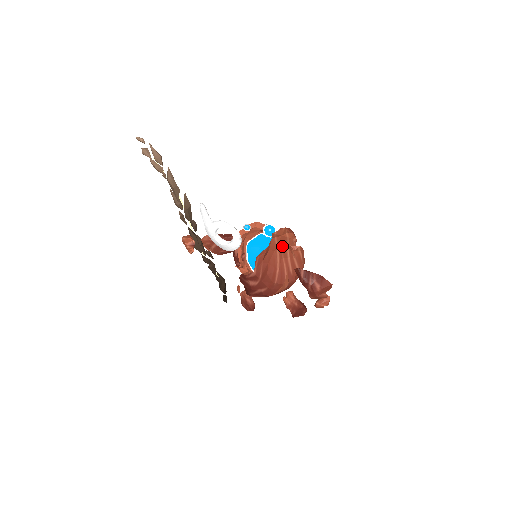
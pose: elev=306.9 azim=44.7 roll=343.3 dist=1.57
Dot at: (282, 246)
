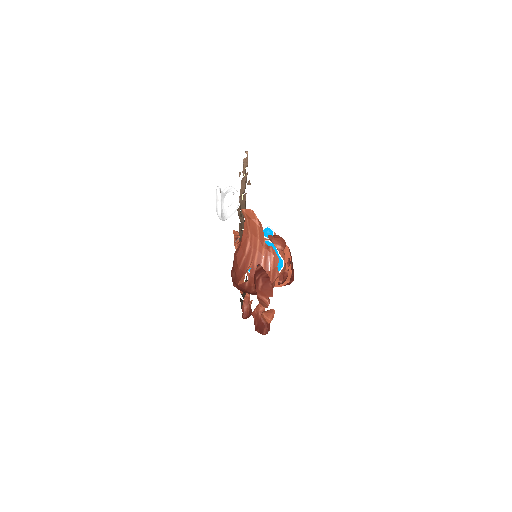
Dot at: (254, 234)
